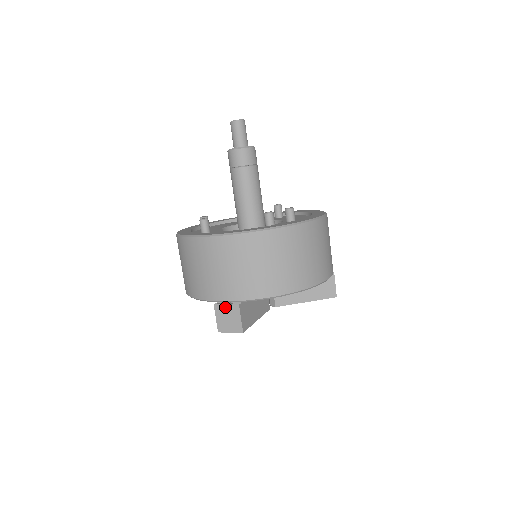
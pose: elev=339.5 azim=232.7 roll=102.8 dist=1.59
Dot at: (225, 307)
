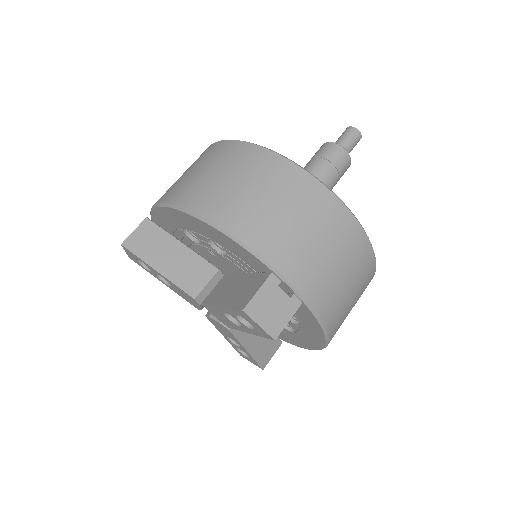
Dot at: (281, 289)
